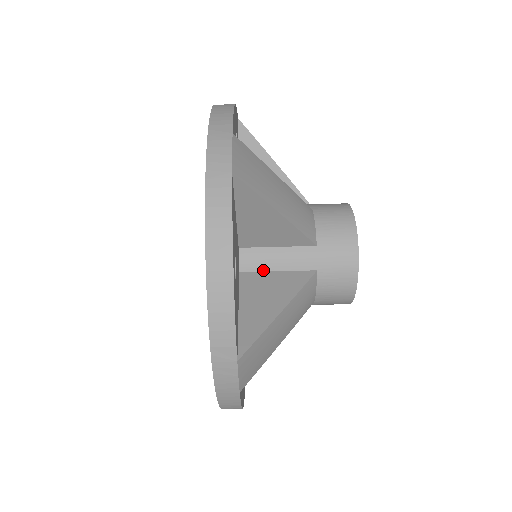
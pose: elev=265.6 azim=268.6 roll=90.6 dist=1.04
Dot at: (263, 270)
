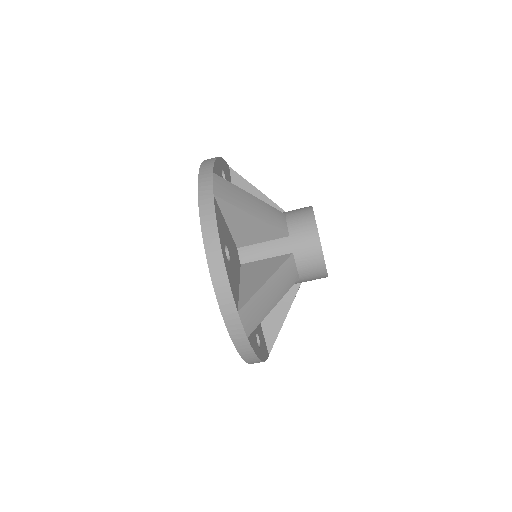
Dot at: occluded
